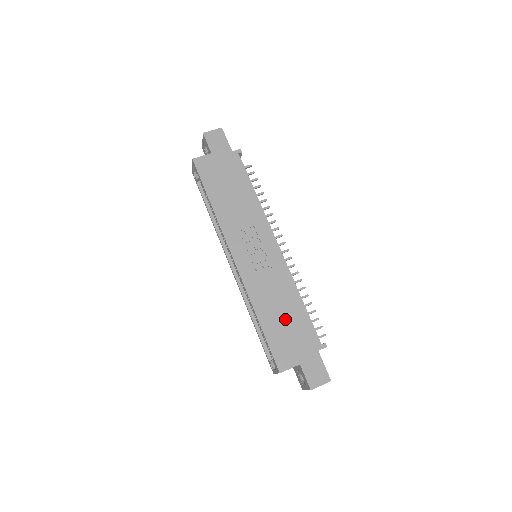
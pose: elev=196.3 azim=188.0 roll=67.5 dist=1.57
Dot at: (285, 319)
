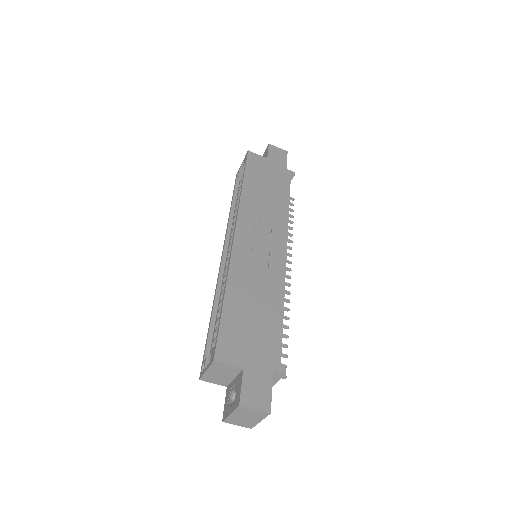
Dot at: (254, 315)
